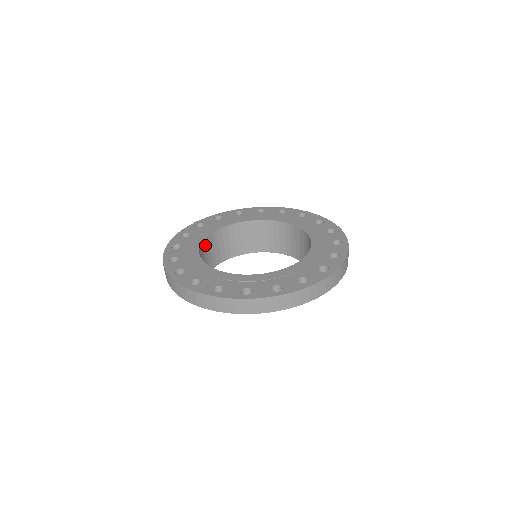
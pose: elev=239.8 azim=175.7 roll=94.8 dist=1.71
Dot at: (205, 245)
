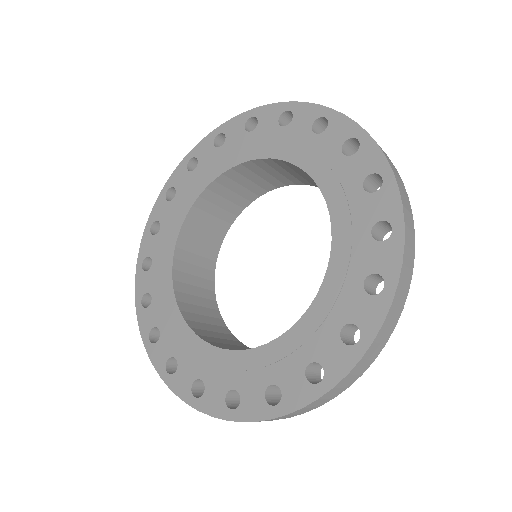
Dot at: (229, 178)
